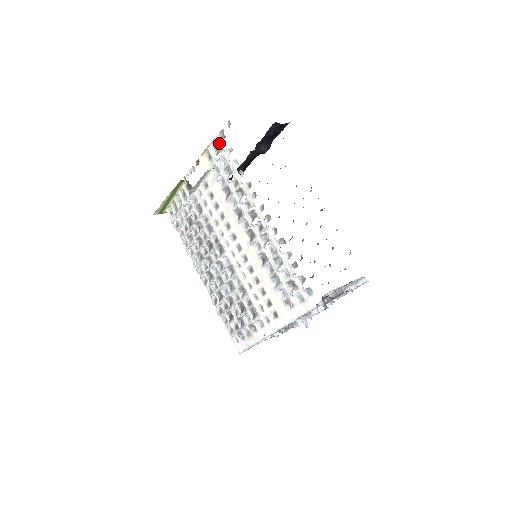
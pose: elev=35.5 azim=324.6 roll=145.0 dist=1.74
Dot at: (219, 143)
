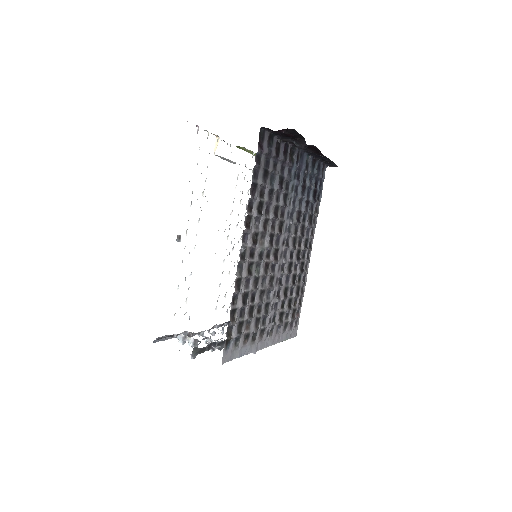
Dot at: occluded
